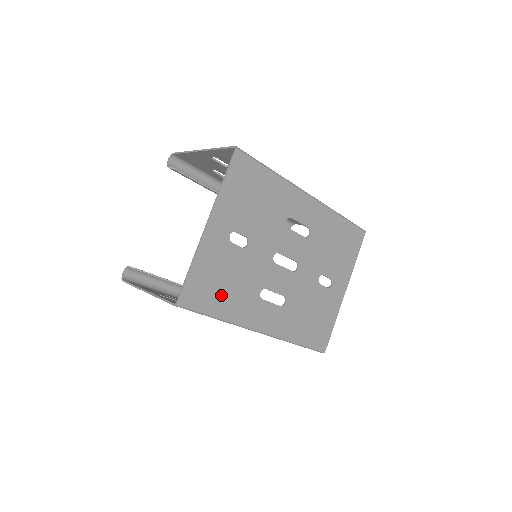
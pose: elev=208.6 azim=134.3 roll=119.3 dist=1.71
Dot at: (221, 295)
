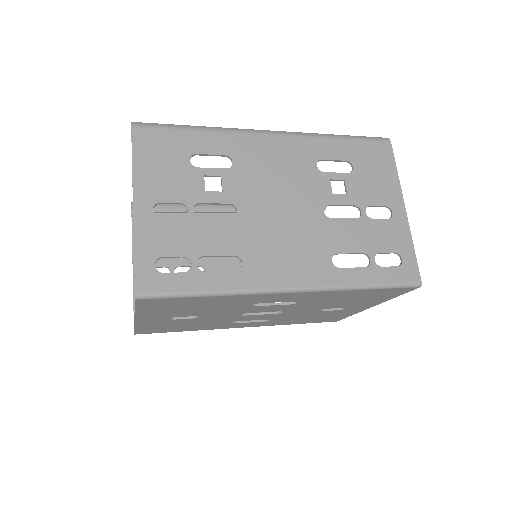
Dot at: (181, 328)
